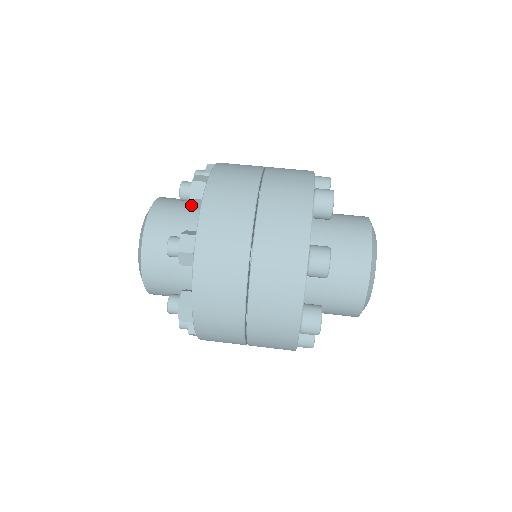
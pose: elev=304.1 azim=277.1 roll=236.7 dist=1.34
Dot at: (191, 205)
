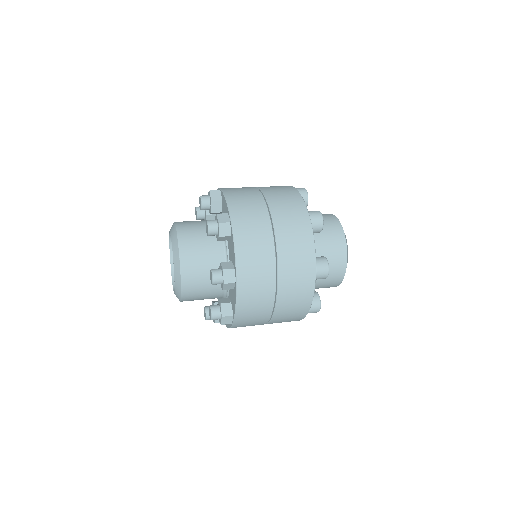
Dot at: (218, 239)
